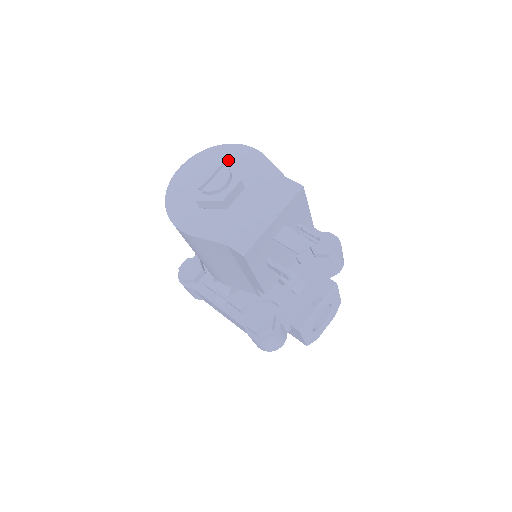
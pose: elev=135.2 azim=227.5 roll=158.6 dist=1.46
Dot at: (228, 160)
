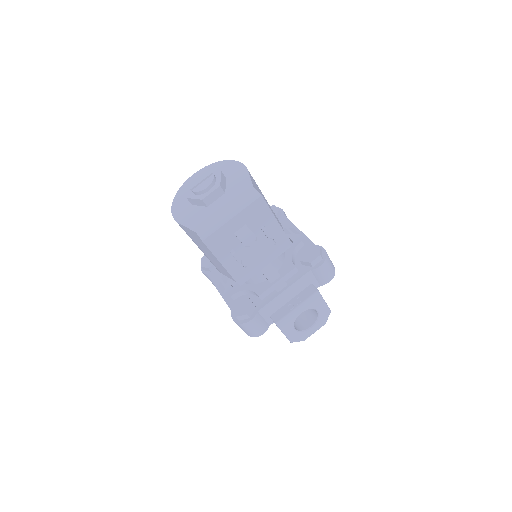
Dot at: (218, 171)
